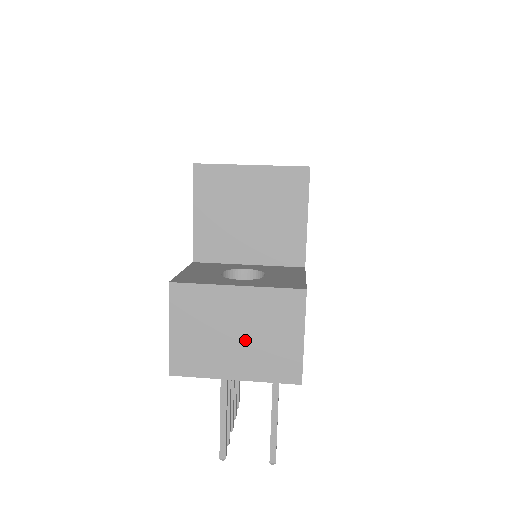
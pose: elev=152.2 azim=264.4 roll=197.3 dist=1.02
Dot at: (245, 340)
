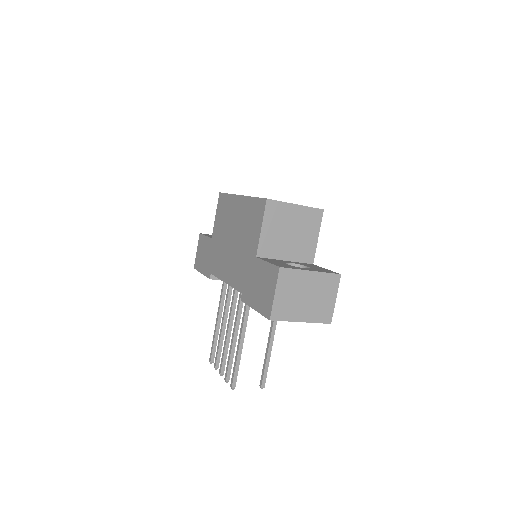
Dot at: (310, 300)
